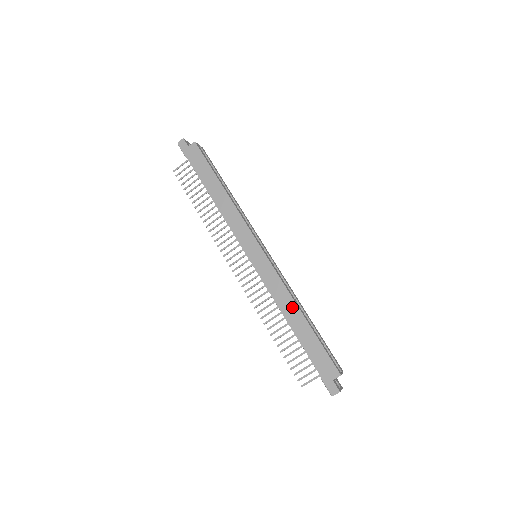
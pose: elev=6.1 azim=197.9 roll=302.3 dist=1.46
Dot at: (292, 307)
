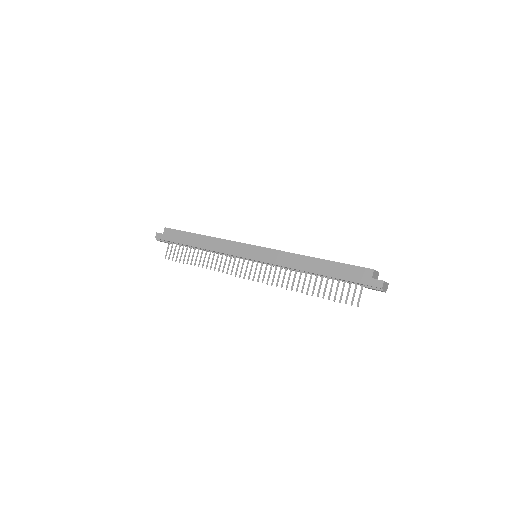
Dot at: (303, 260)
